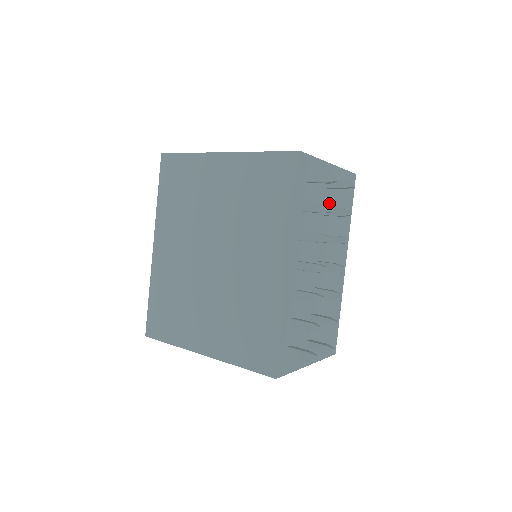
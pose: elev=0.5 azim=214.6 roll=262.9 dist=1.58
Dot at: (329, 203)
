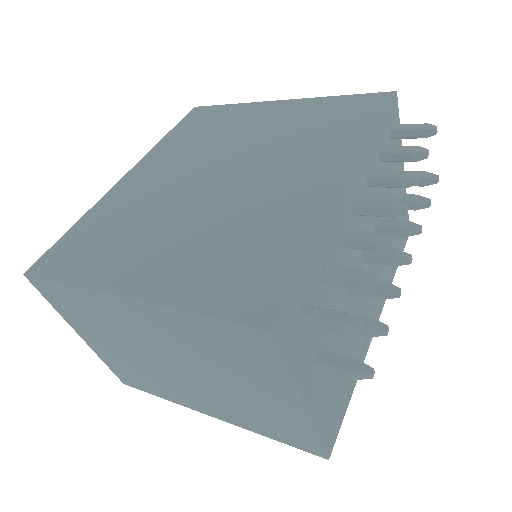
Dot at: occluded
